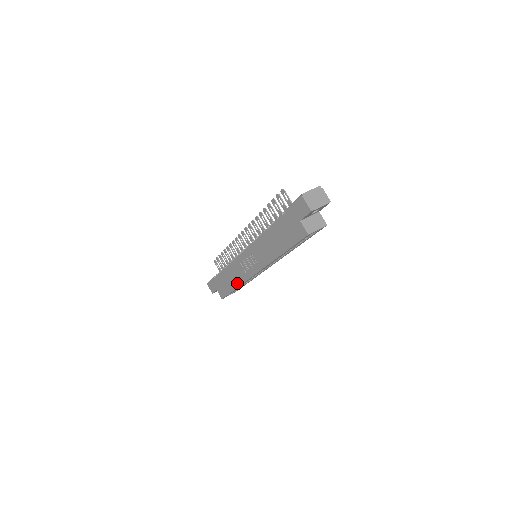
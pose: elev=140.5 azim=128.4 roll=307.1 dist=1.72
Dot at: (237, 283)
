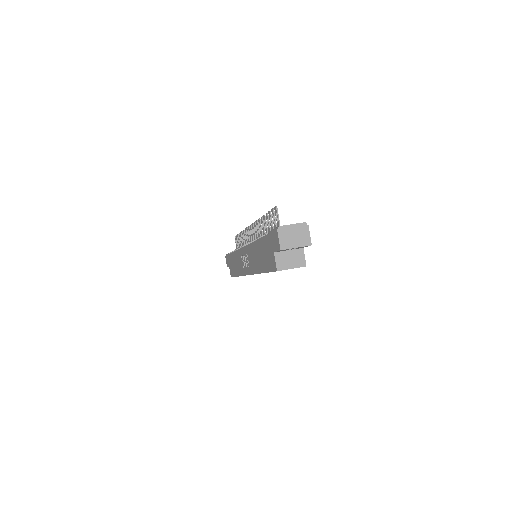
Dot at: (238, 272)
